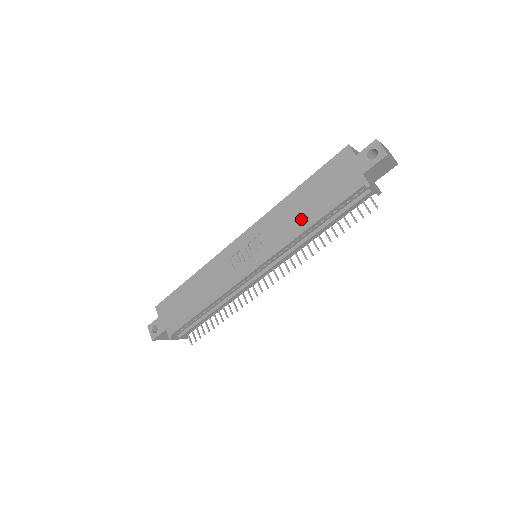
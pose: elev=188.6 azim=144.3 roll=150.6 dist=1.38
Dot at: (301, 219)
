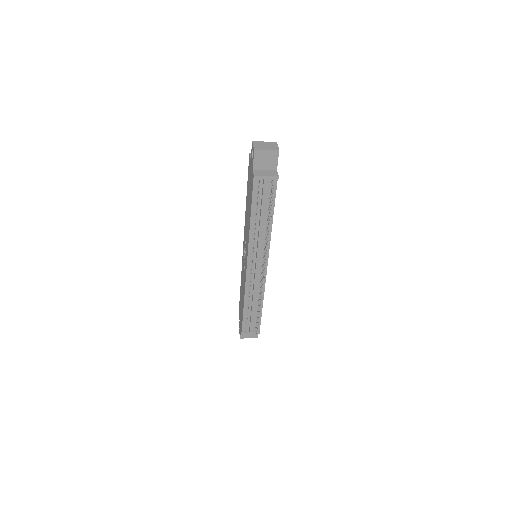
Dot at: (248, 218)
